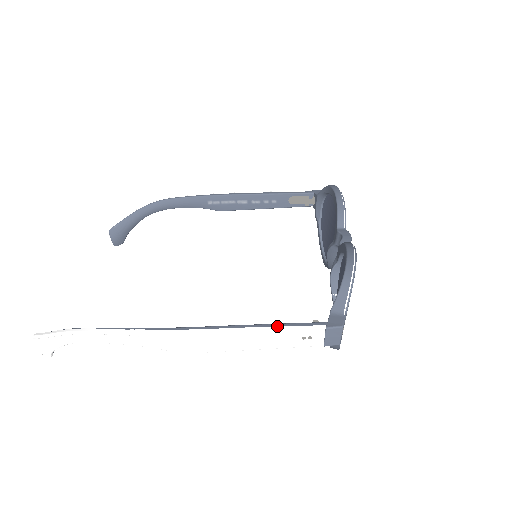
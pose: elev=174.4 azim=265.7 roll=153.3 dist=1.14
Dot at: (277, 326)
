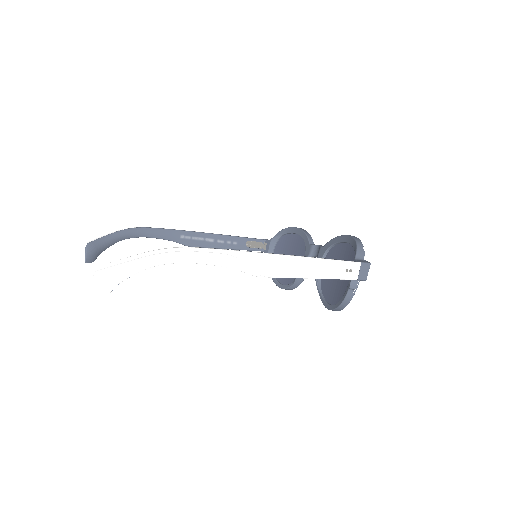
Dot at: (331, 259)
